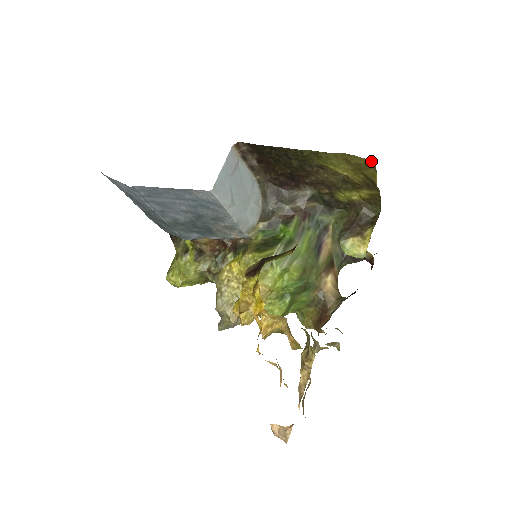
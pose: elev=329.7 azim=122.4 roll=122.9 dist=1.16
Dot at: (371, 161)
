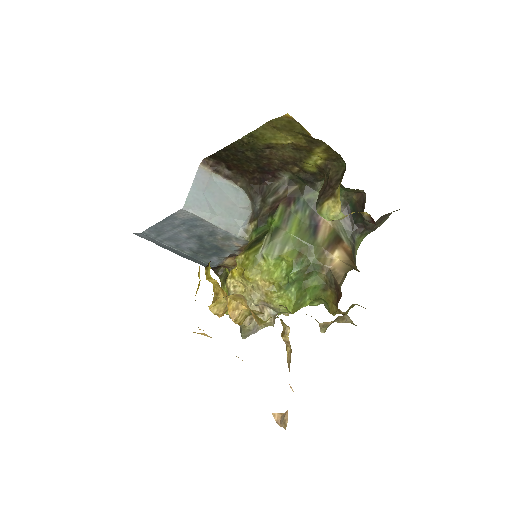
Dot at: (286, 116)
